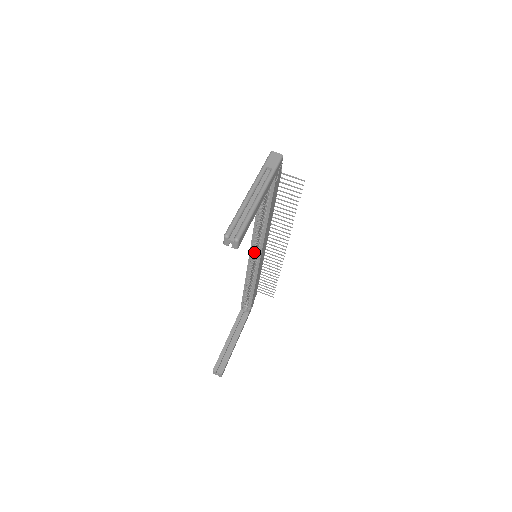
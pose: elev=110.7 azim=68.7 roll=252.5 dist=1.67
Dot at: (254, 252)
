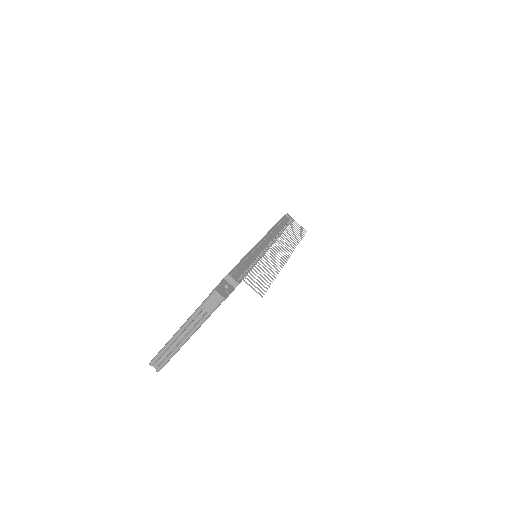
Dot at: occluded
